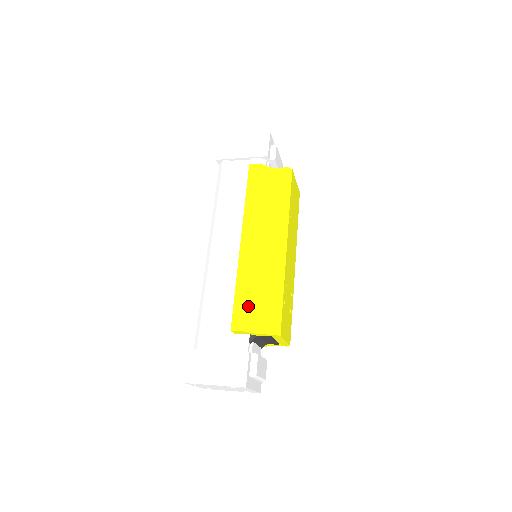
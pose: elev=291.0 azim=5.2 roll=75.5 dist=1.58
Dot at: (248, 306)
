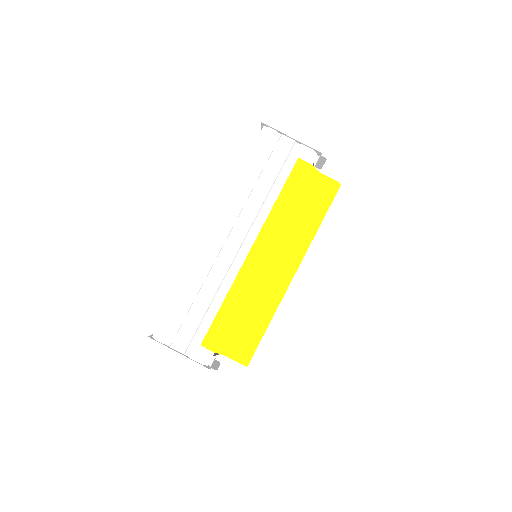
Dot at: (229, 327)
